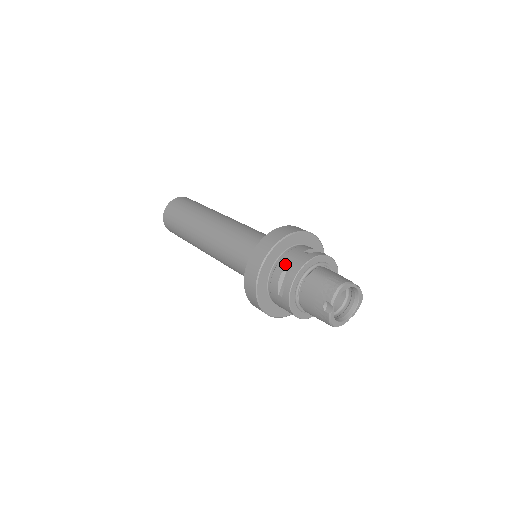
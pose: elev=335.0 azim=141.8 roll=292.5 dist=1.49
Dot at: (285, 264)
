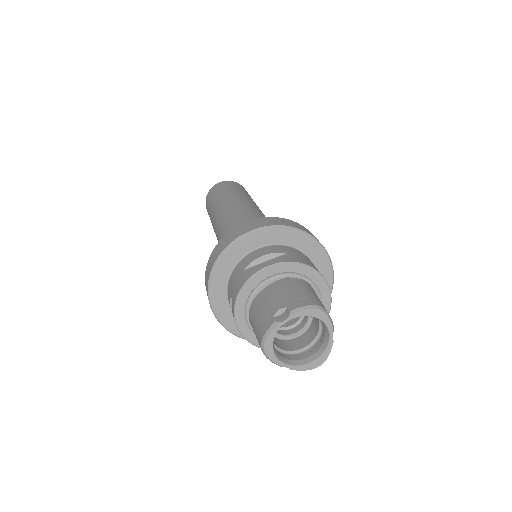
Dot at: (284, 250)
